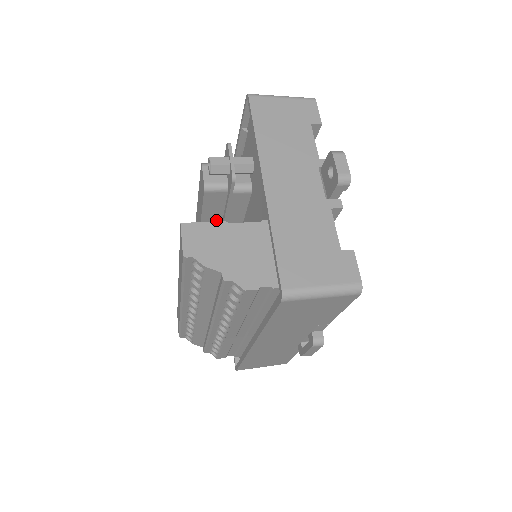
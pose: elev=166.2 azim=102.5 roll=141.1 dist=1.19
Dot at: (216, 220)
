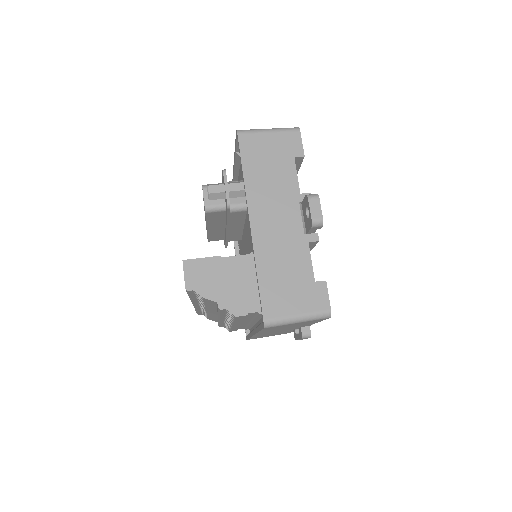
Dot at: (220, 226)
